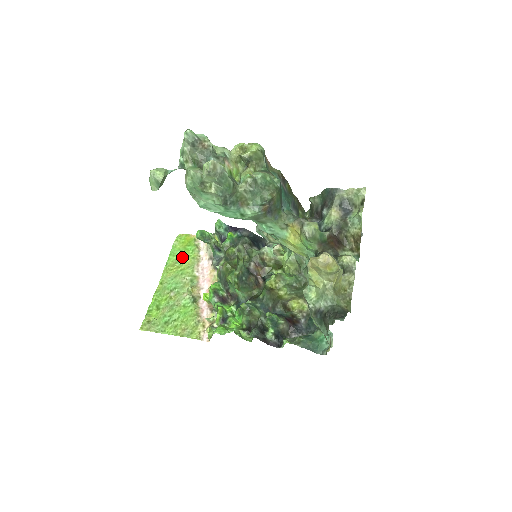
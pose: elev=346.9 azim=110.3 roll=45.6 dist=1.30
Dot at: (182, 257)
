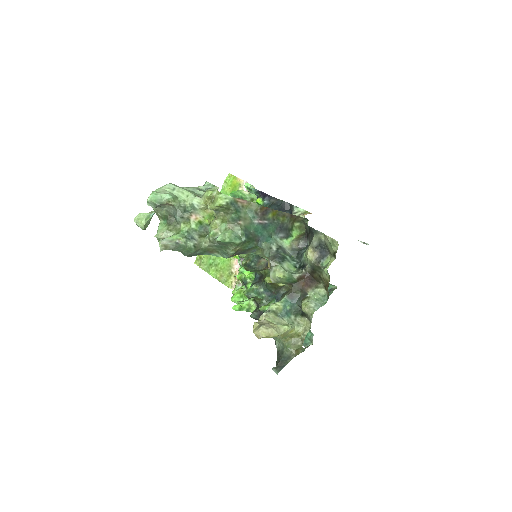
Dot at: occluded
